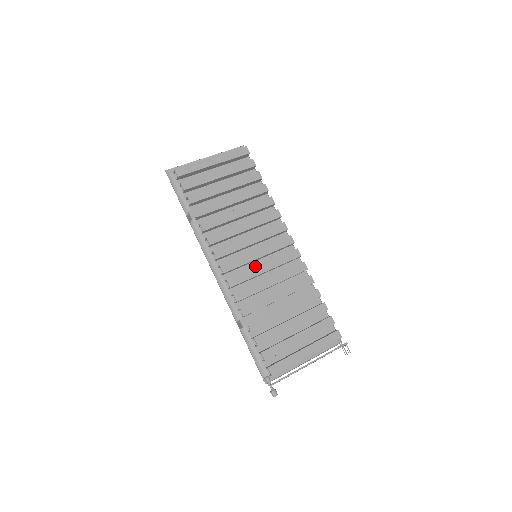
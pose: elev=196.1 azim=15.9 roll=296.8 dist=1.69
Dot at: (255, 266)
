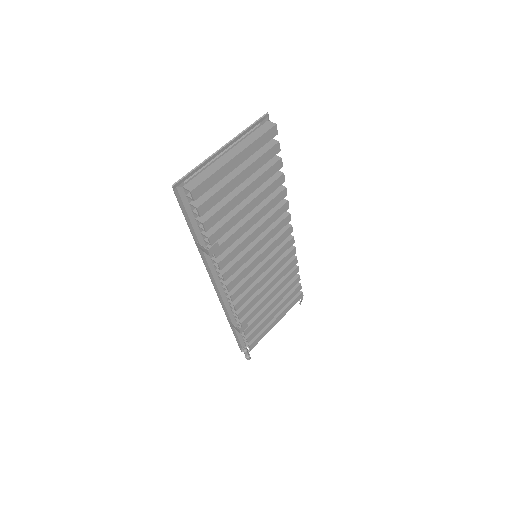
Dot at: occluded
